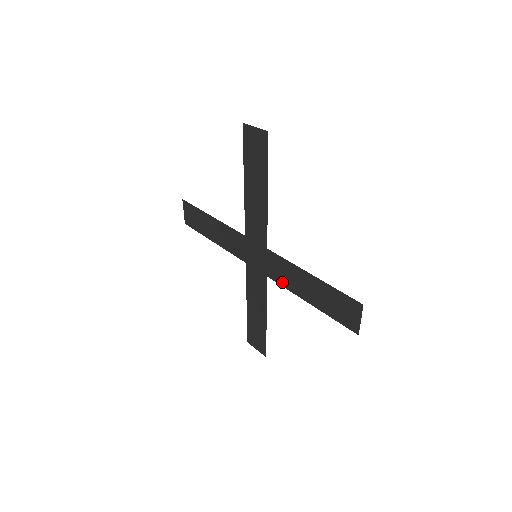
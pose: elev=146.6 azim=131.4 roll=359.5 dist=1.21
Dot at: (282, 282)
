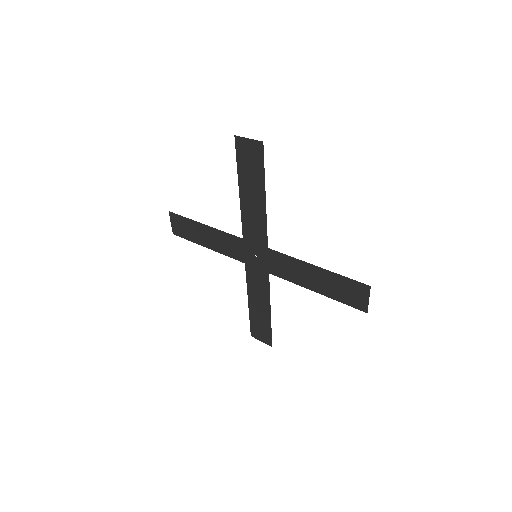
Dot at: (286, 276)
